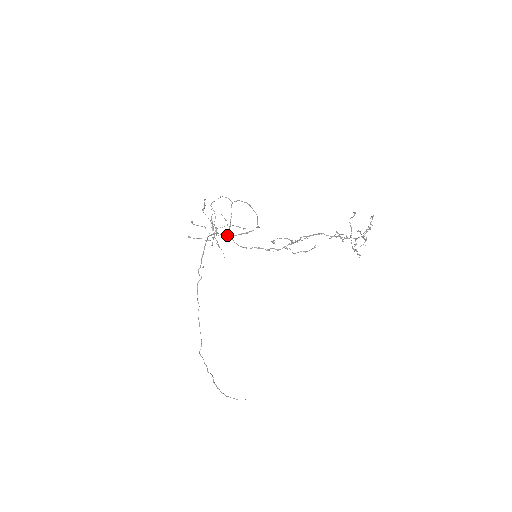
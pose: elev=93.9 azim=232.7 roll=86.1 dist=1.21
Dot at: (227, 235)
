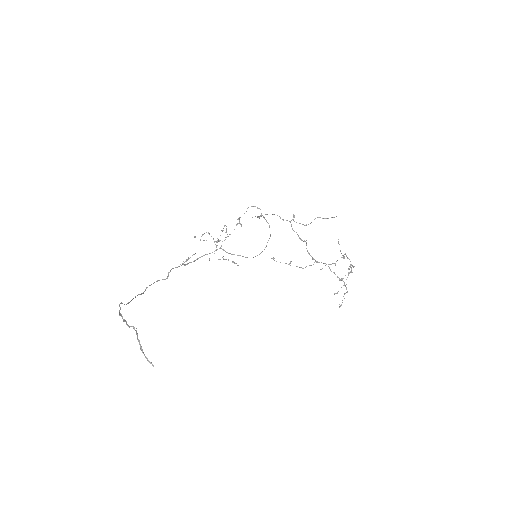
Dot at: (227, 252)
